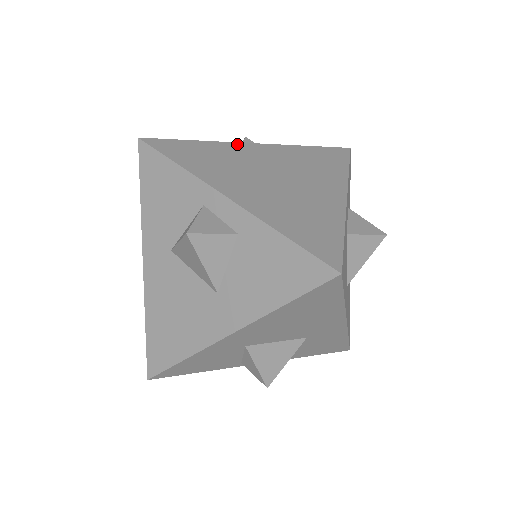
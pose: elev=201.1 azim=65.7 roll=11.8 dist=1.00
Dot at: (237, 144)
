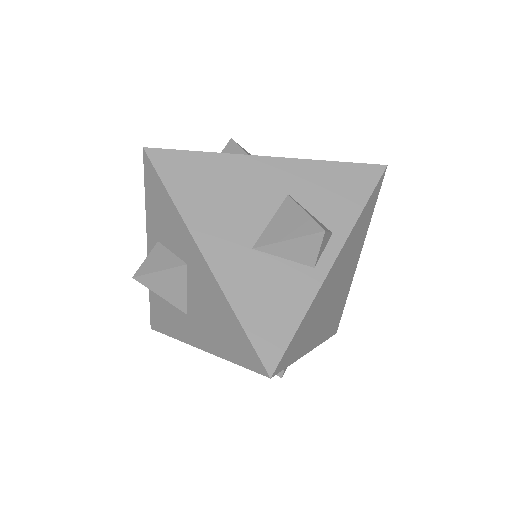
Dot at: (325, 282)
